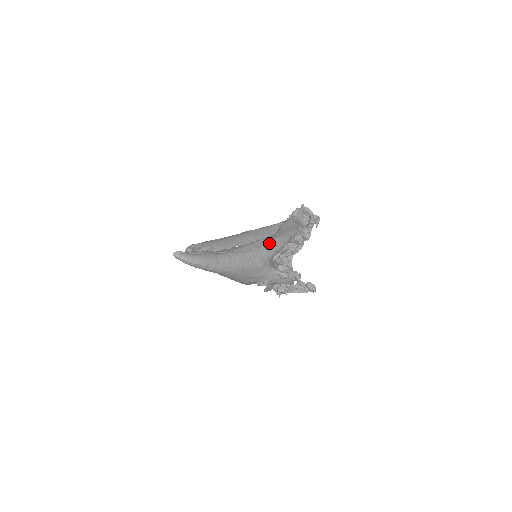
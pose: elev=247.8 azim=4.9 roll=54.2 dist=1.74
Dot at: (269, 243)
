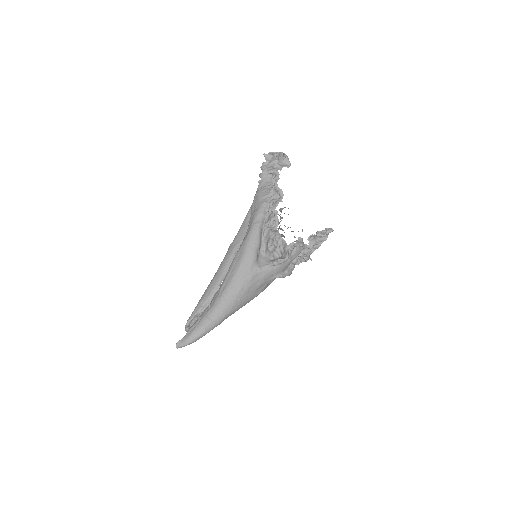
Dot at: (242, 253)
